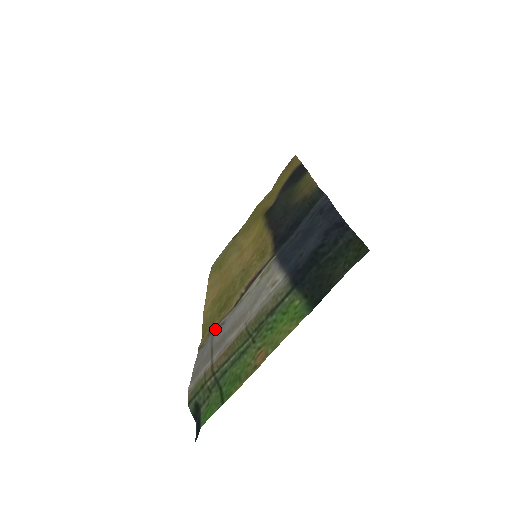
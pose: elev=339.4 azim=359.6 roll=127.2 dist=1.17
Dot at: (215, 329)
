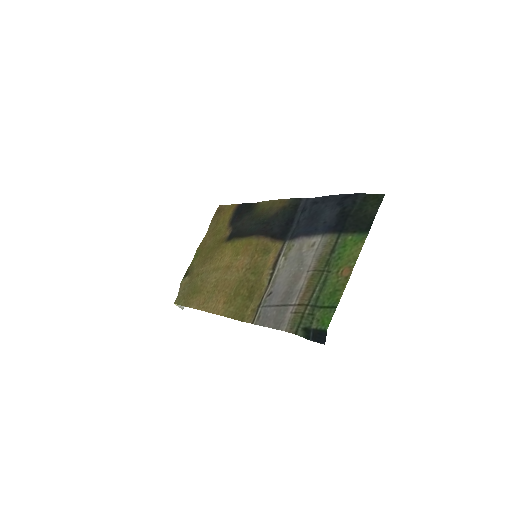
Dot at: (262, 303)
